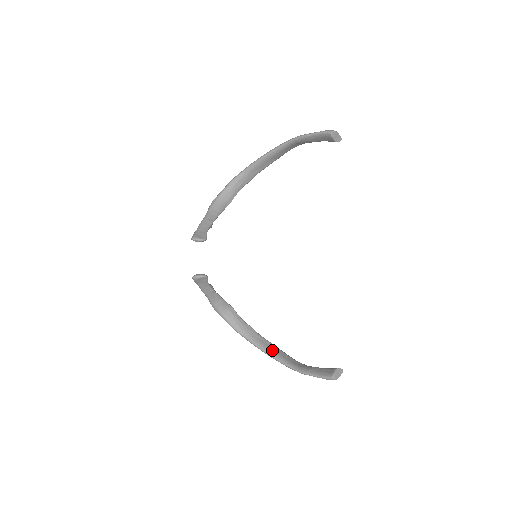
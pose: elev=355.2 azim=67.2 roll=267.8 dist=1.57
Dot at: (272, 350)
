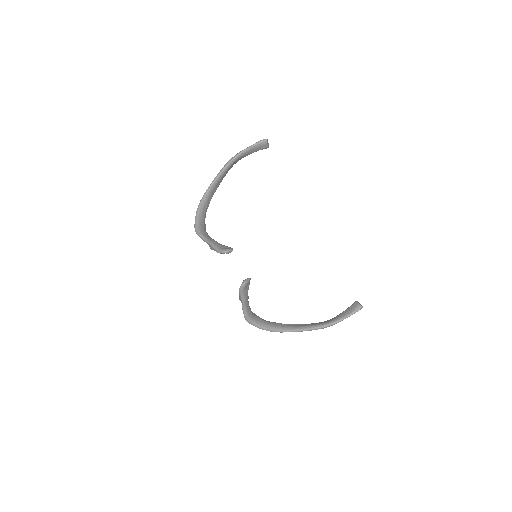
Dot at: (303, 326)
